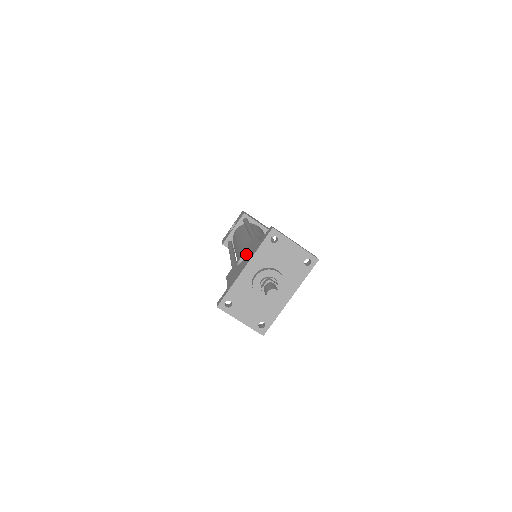
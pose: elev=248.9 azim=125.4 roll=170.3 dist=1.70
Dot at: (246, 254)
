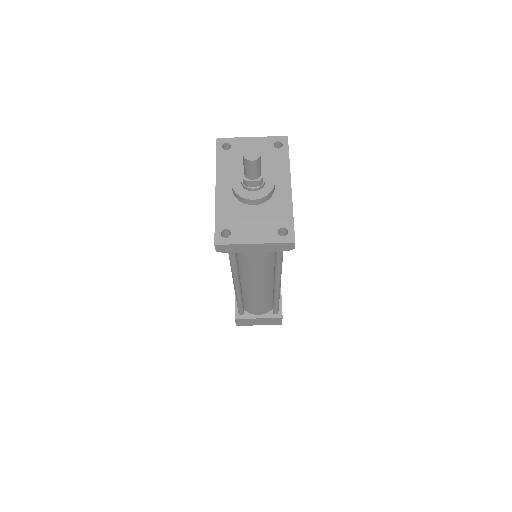
Dot at: occluded
